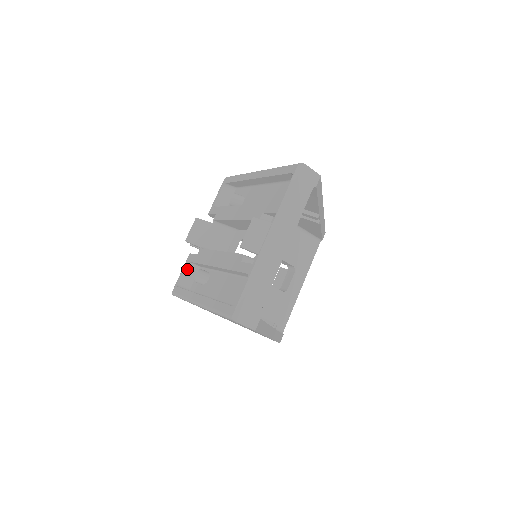
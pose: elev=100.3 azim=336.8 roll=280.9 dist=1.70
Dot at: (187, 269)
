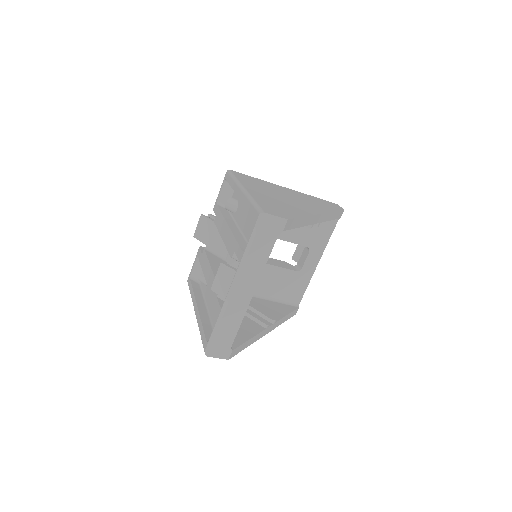
Dot at: (197, 262)
